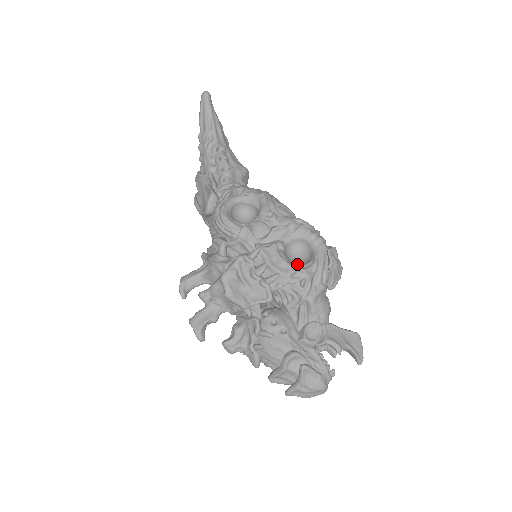
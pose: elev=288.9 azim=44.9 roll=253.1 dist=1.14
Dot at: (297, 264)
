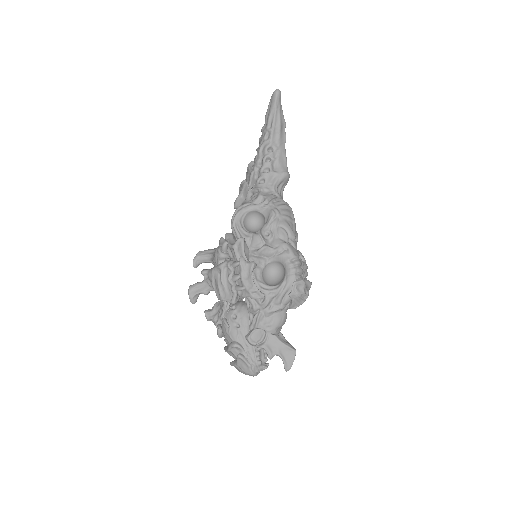
Dot at: (265, 284)
